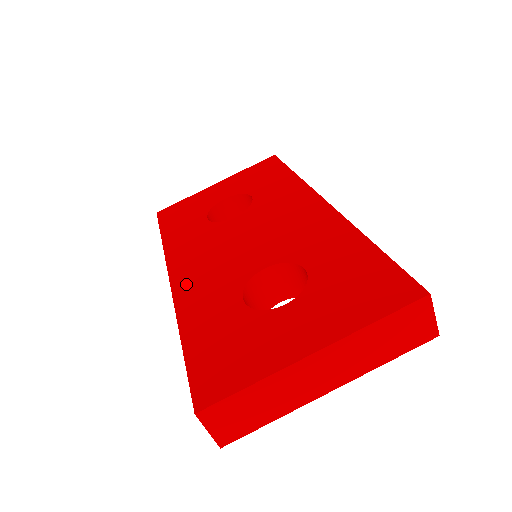
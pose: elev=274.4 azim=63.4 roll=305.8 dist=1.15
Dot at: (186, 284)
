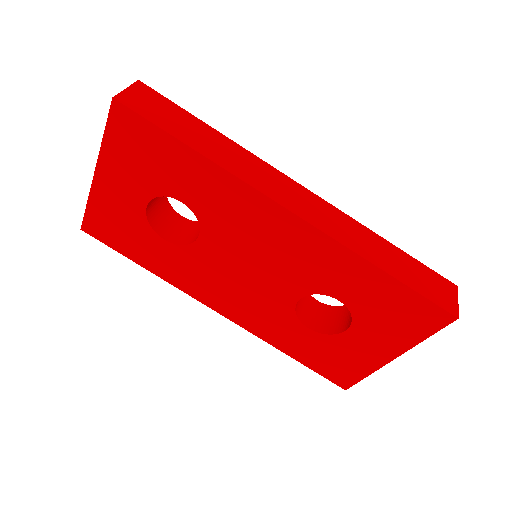
Dot at: (240, 317)
